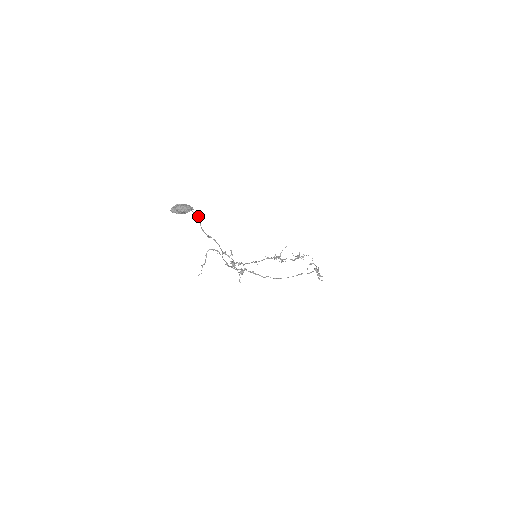
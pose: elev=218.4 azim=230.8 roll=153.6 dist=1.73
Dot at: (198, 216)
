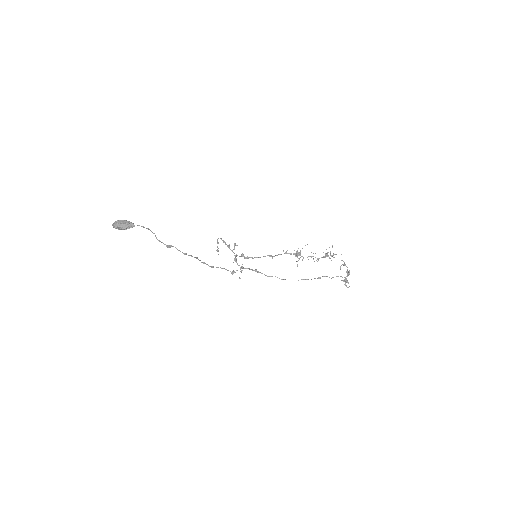
Dot at: (149, 229)
